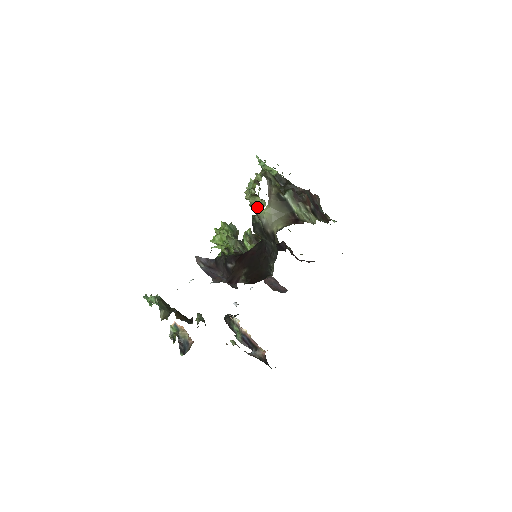
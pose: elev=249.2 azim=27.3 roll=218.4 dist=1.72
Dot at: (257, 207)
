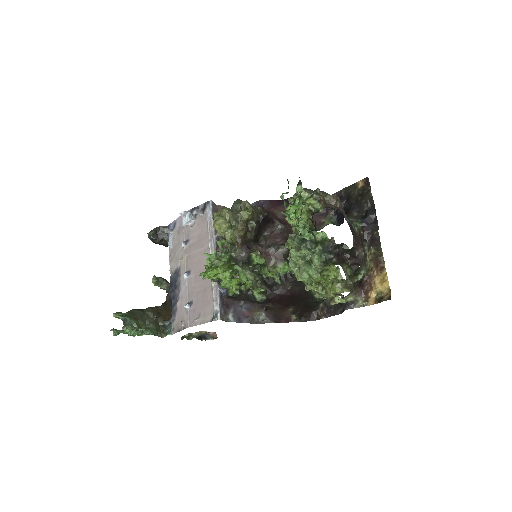
Dot at: occluded
